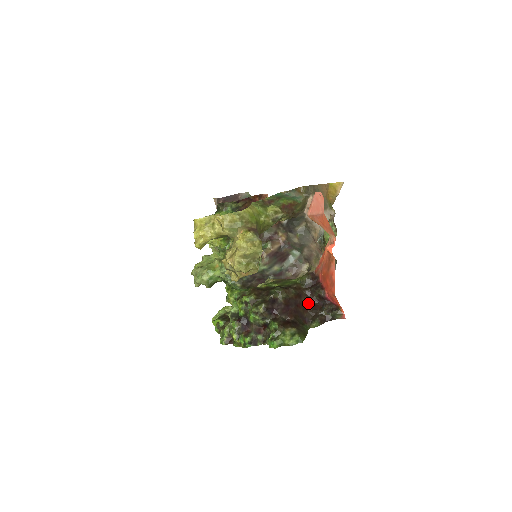
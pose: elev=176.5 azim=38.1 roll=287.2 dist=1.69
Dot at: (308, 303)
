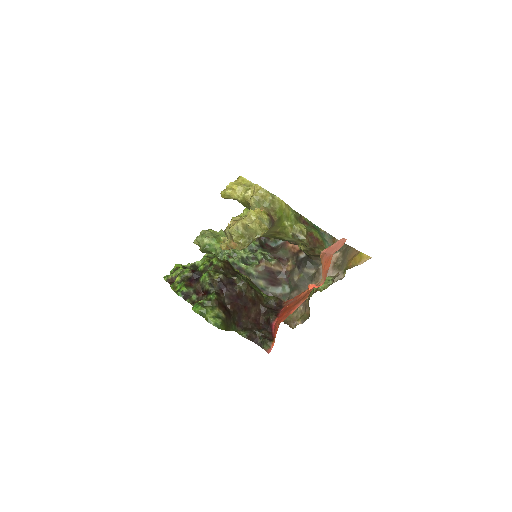
Dot at: (255, 316)
